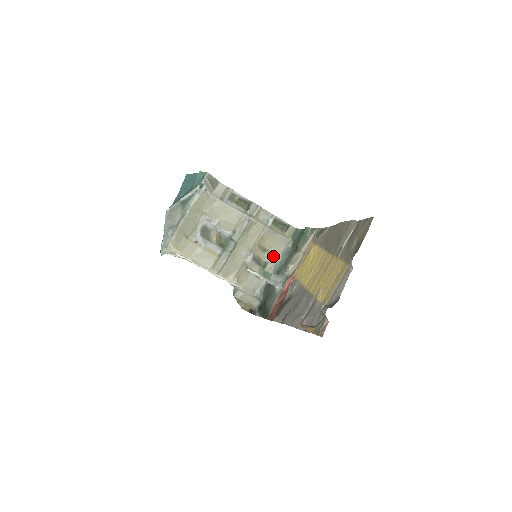
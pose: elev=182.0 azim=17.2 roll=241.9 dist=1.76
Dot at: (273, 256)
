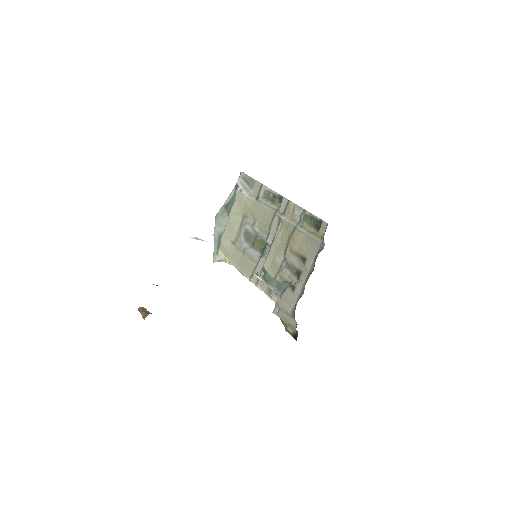
Dot at: (306, 263)
